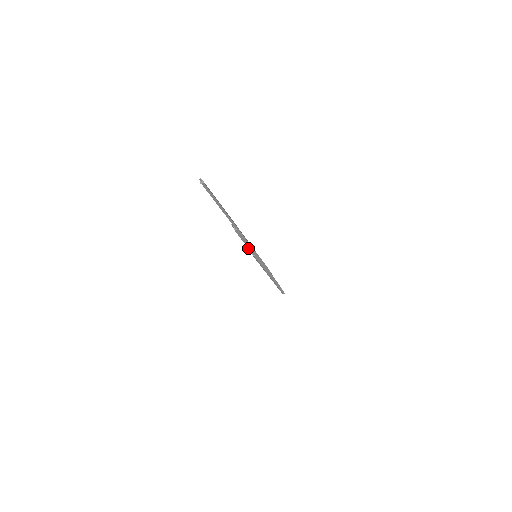
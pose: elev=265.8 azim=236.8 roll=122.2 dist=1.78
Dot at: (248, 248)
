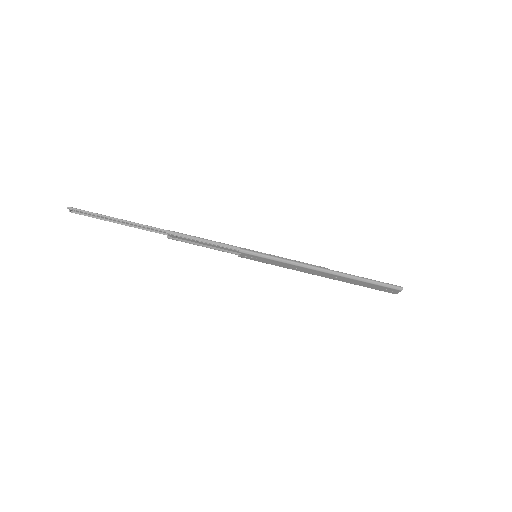
Dot at: (218, 247)
